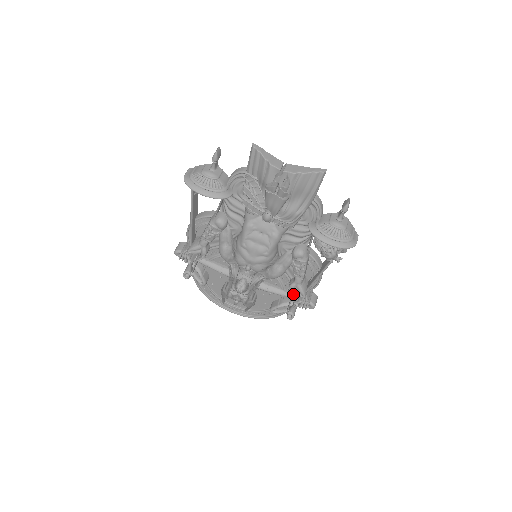
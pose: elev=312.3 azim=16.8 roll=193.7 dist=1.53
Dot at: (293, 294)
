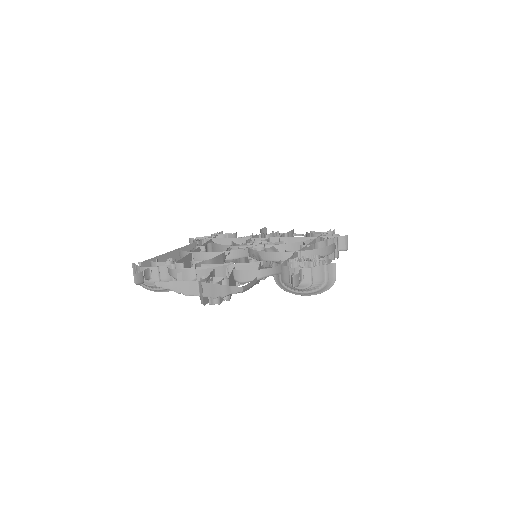
Dot at: occluded
